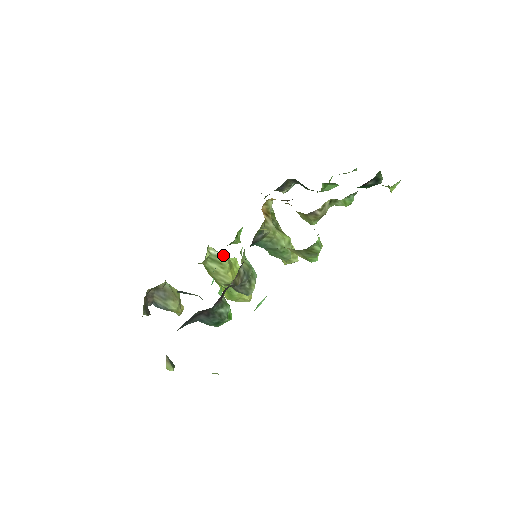
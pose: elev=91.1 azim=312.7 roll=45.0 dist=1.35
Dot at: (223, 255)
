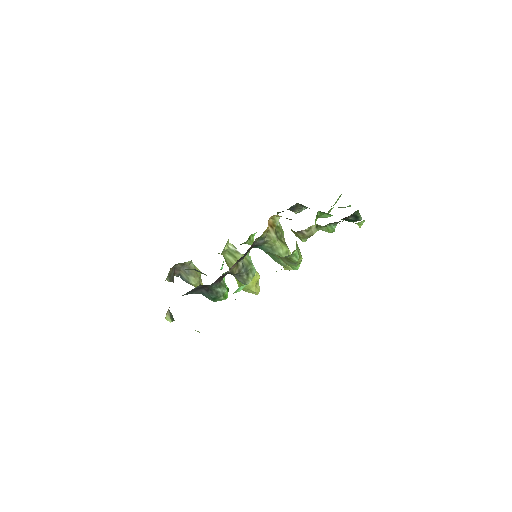
Dot at: occluded
